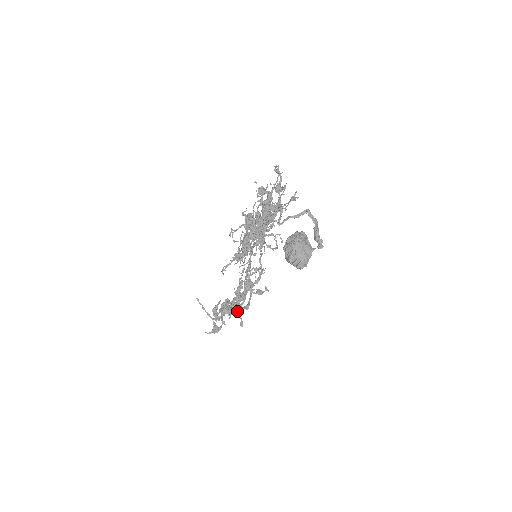
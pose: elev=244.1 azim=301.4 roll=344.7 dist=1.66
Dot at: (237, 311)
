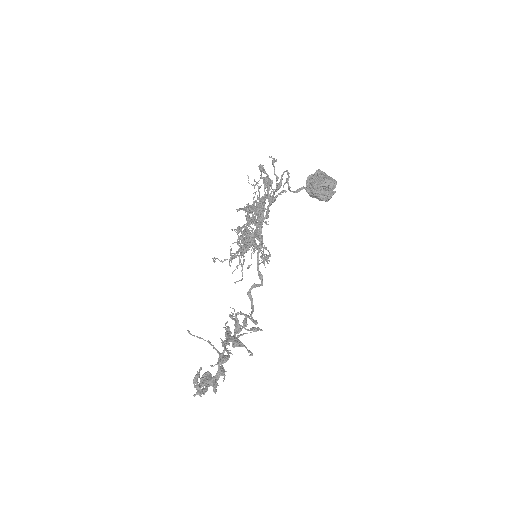
Dot at: (239, 343)
